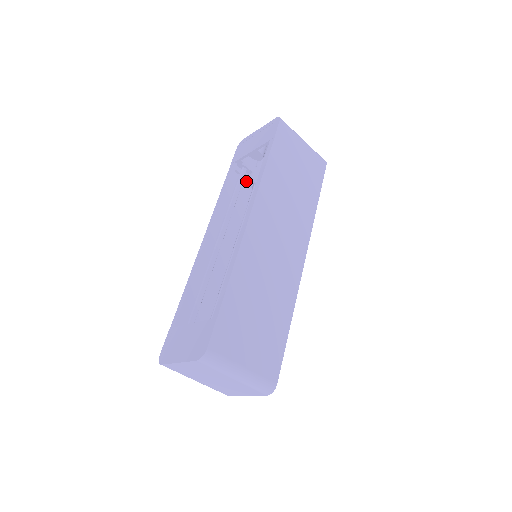
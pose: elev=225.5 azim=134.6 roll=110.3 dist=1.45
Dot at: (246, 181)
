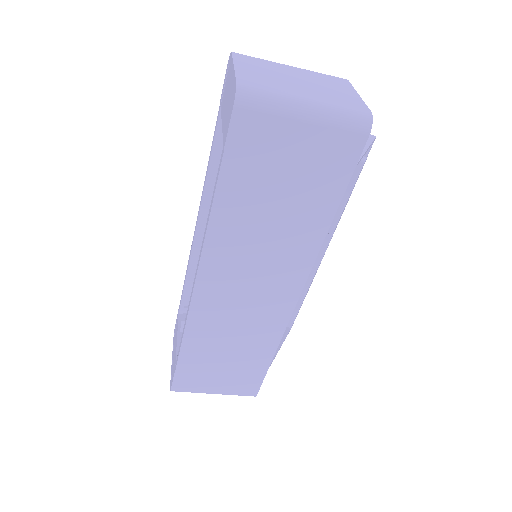
Dot at: occluded
